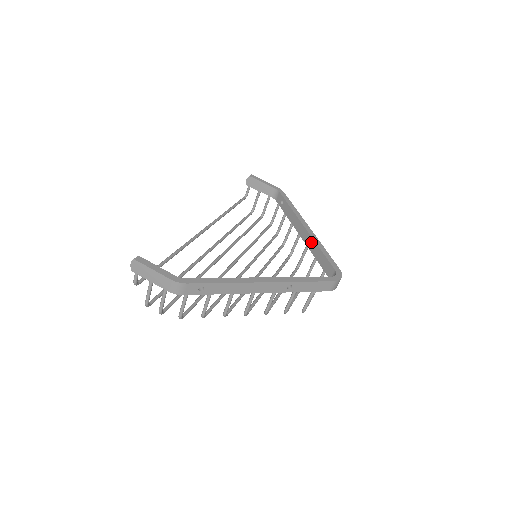
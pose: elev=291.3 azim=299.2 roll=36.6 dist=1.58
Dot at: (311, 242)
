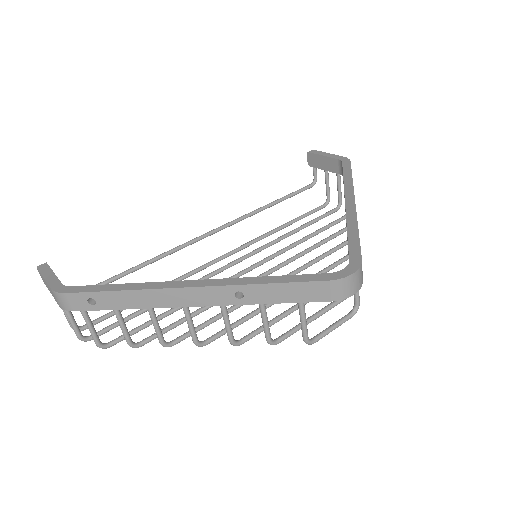
Dot at: occluded
